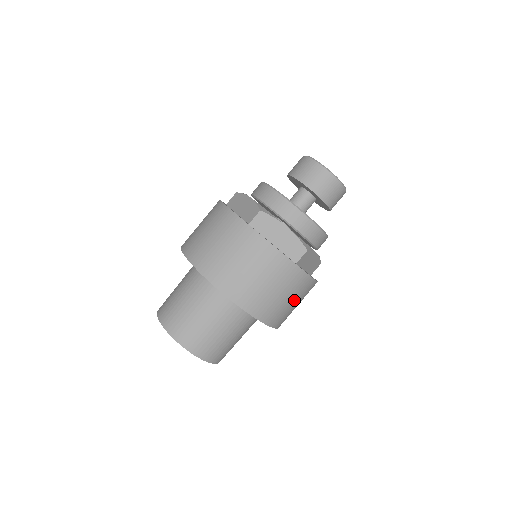
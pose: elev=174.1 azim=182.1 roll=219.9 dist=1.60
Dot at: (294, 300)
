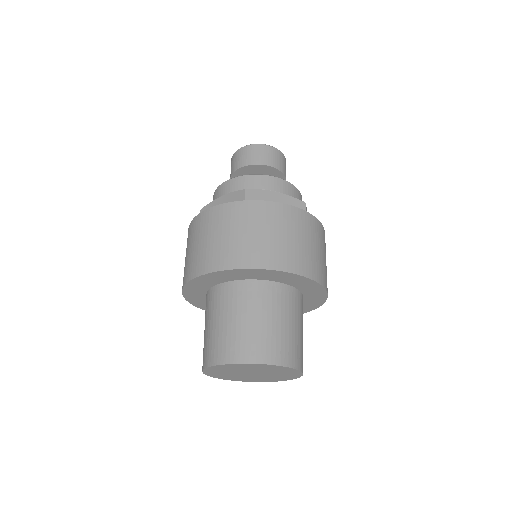
Dot at: (325, 256)
